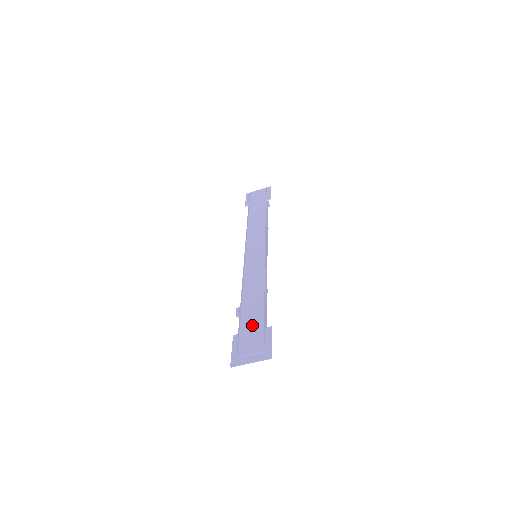
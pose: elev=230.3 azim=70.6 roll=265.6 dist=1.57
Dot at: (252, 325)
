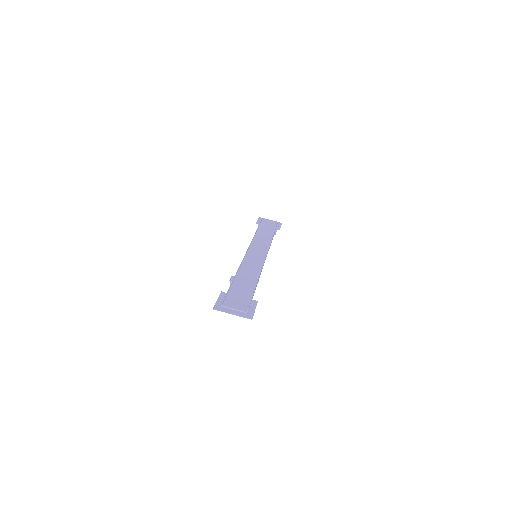
Dot at: (241, 292)
